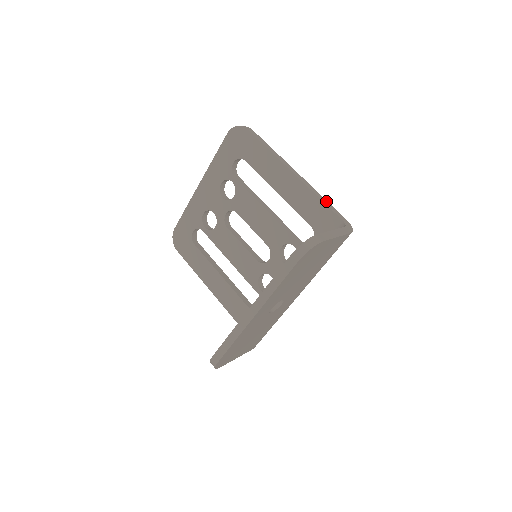
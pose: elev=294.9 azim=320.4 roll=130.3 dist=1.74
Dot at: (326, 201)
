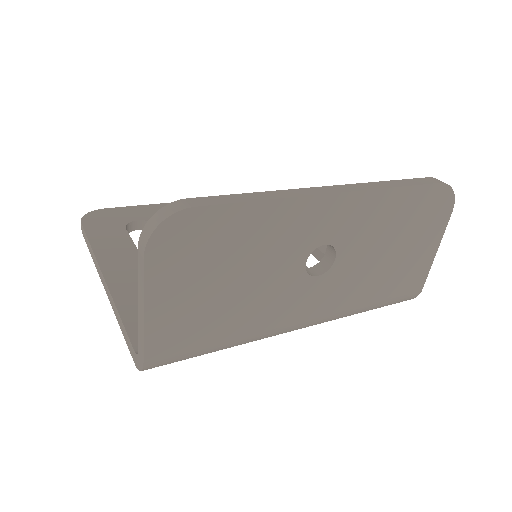
Dot at: occluded
